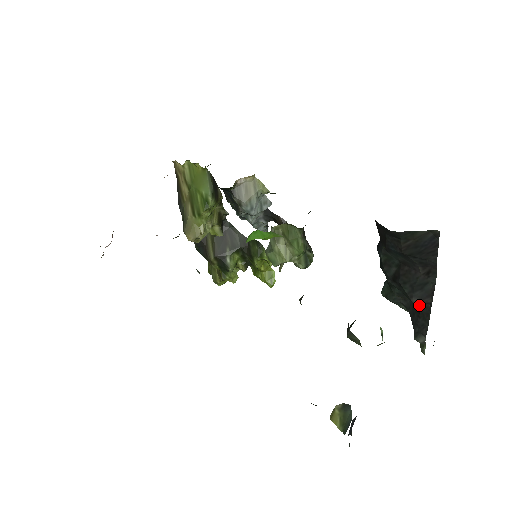
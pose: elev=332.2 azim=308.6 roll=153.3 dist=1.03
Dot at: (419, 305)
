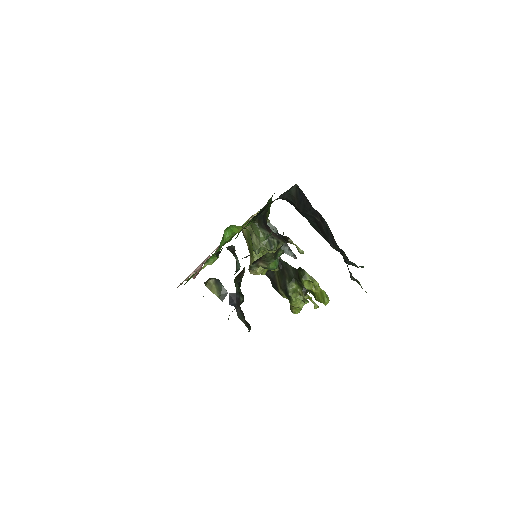
Dot at: (336, 248)
